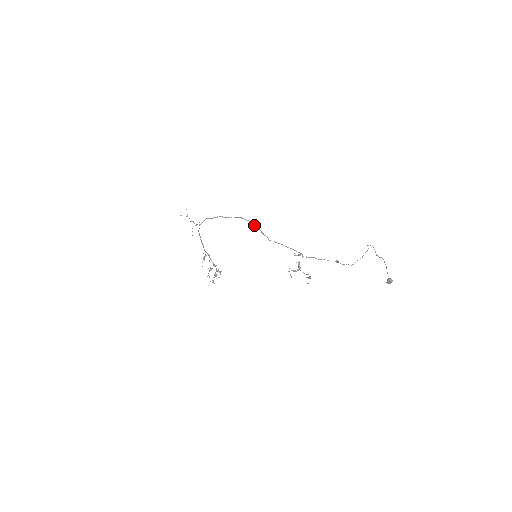
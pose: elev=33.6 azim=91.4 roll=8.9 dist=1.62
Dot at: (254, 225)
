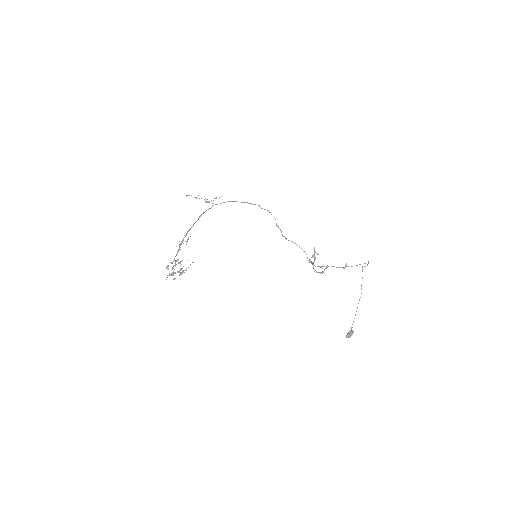
Dot at: (276, 224)
